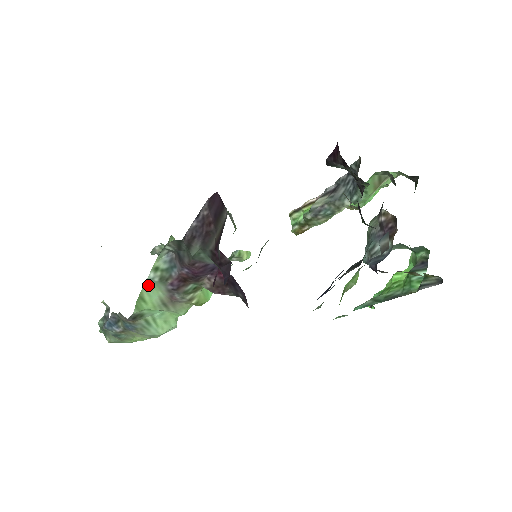
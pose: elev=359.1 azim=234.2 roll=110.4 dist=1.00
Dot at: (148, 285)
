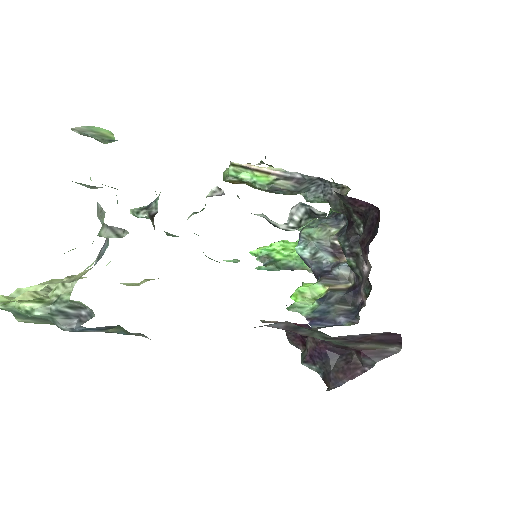
Dot at: occluded
